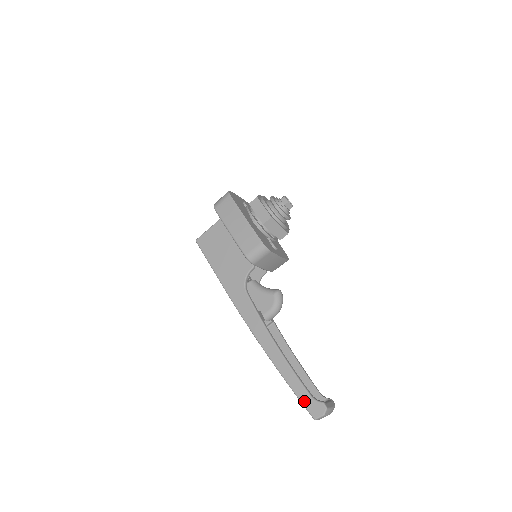
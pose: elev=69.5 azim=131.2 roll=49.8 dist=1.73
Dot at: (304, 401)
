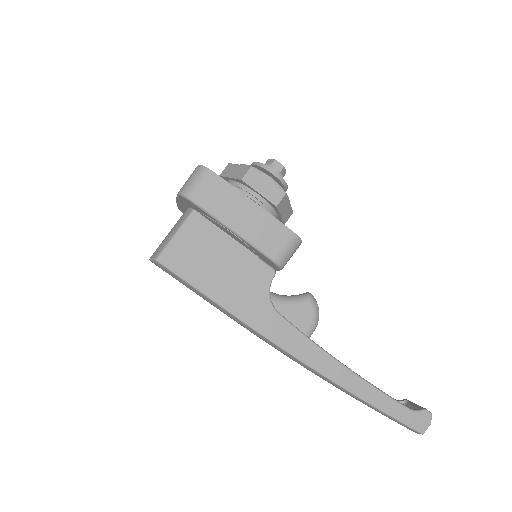
Dot at: (405, 419)
